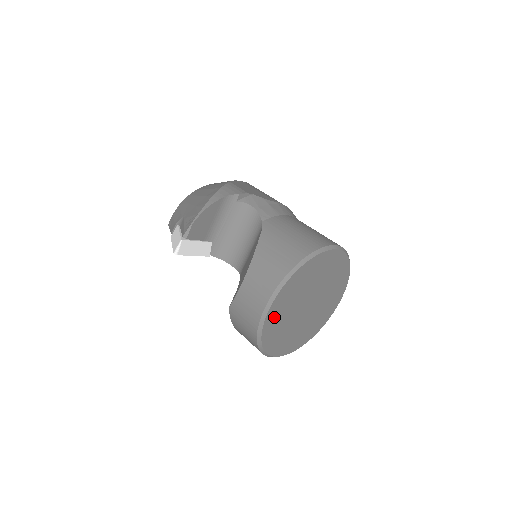
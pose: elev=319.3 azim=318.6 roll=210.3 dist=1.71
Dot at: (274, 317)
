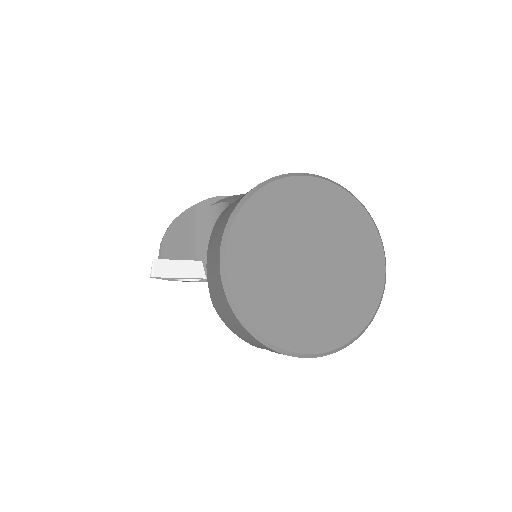
Dot at: (245, 278)
